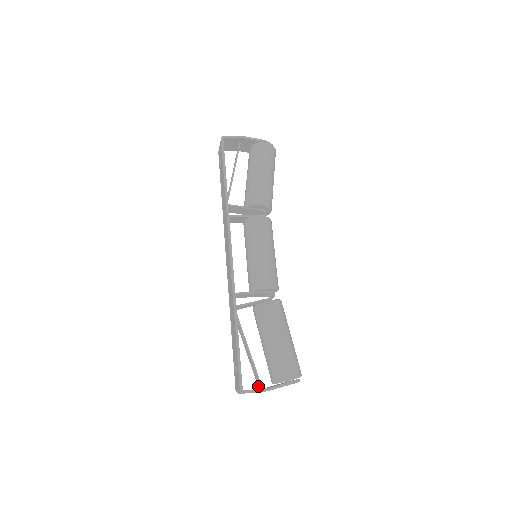
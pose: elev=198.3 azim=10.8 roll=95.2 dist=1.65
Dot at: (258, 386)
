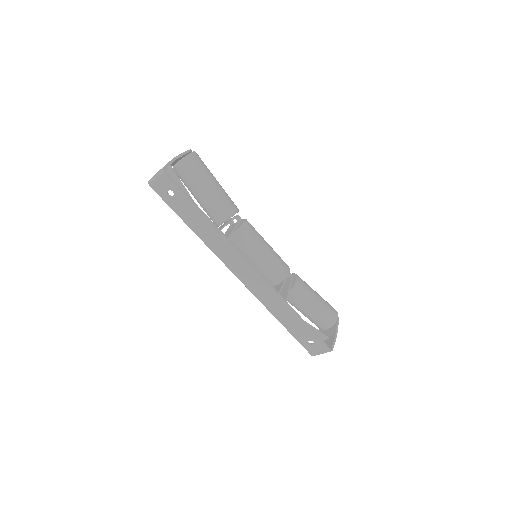
Dot at: occluded
